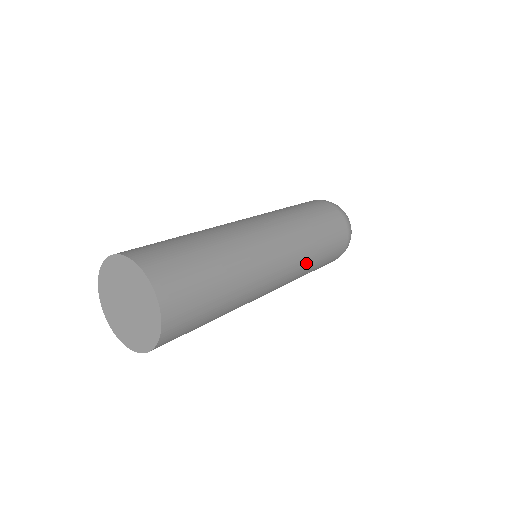
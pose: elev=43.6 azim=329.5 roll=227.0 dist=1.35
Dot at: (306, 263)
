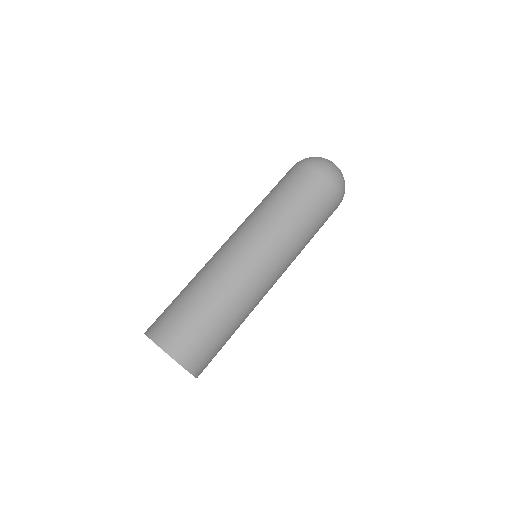
Dot at: (296, 244)
